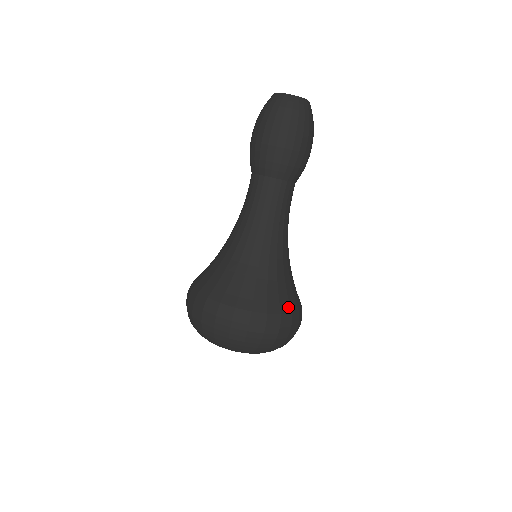
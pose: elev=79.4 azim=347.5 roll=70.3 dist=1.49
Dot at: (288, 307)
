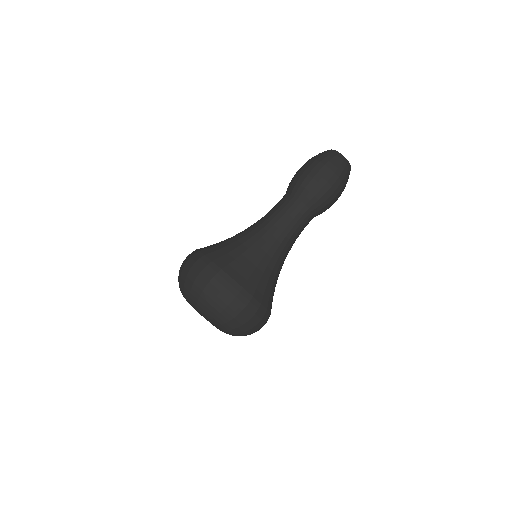
Dot at: (261, 297)
